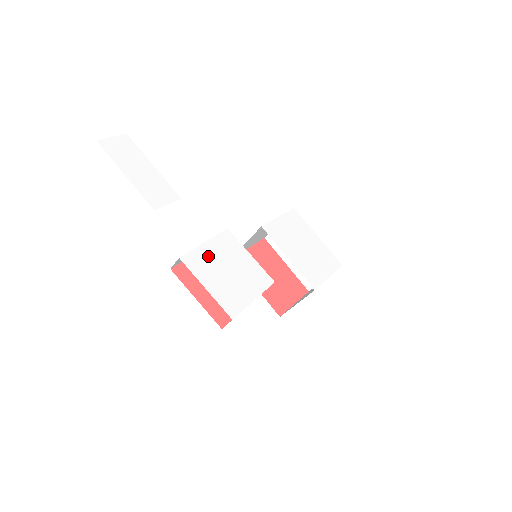
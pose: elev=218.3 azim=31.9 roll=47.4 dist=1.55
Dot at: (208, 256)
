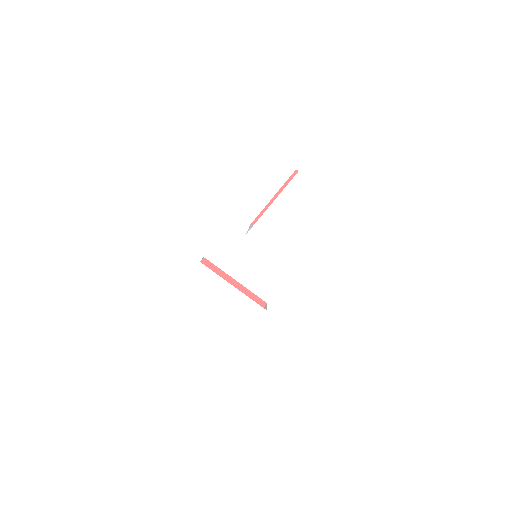
Dot at: (182, 310)
